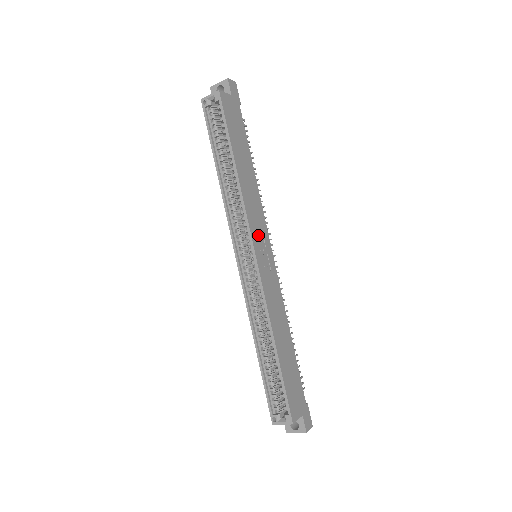
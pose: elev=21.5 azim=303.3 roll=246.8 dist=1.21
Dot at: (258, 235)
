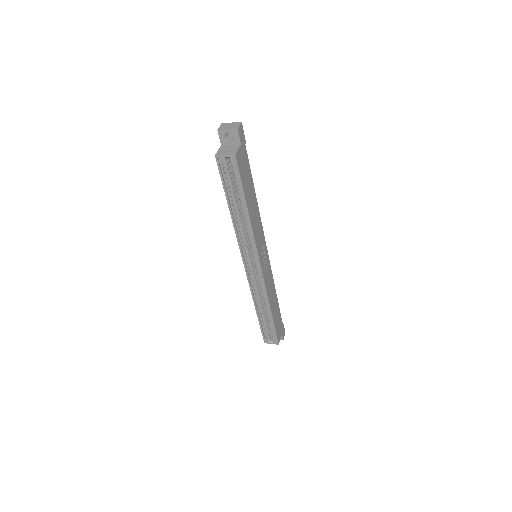
Dot at: (261, 250)
